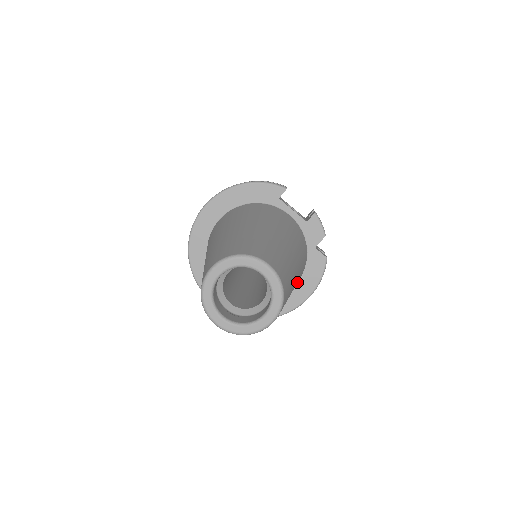
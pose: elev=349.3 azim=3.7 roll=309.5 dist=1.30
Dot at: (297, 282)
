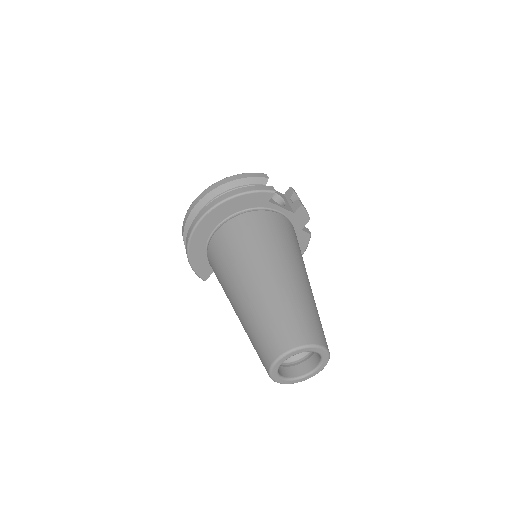
Dot at: occluded
